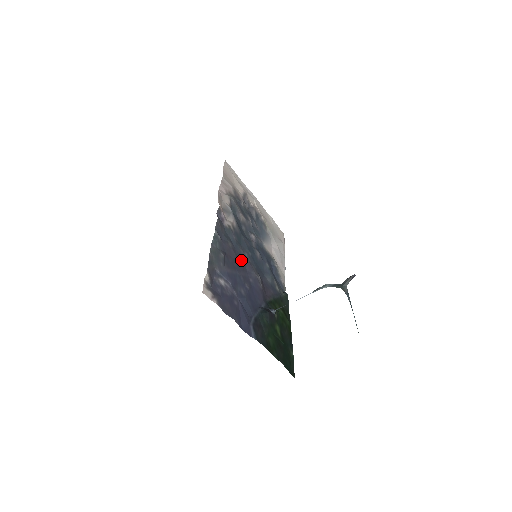
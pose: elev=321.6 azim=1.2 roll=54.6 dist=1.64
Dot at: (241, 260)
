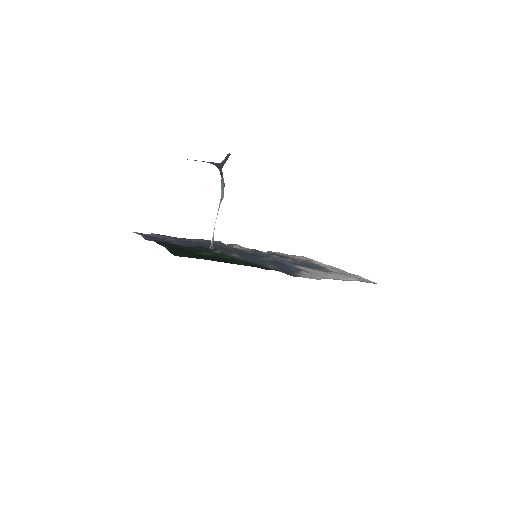
Dot at: (222, 250)
